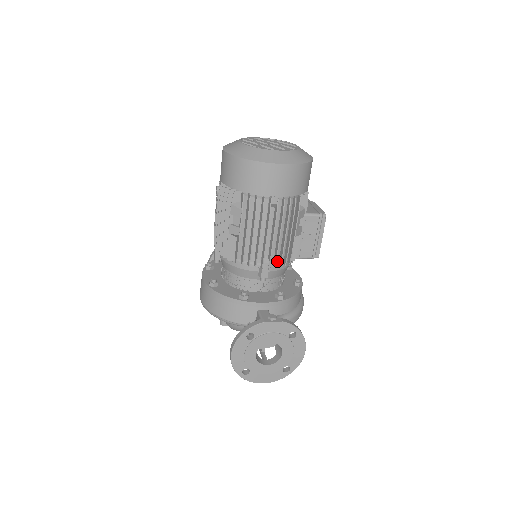
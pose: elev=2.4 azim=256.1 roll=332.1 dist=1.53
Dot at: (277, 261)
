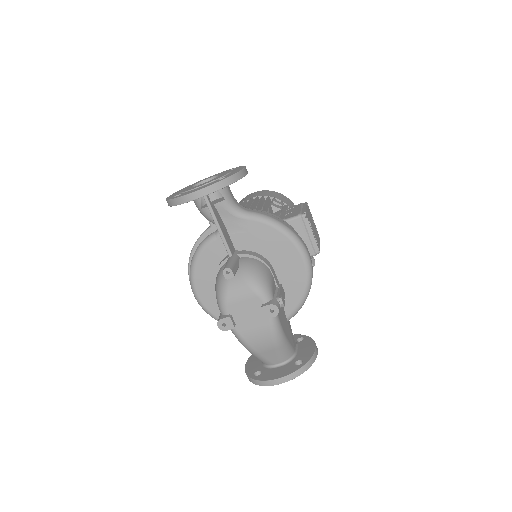
Dot at: occluded
